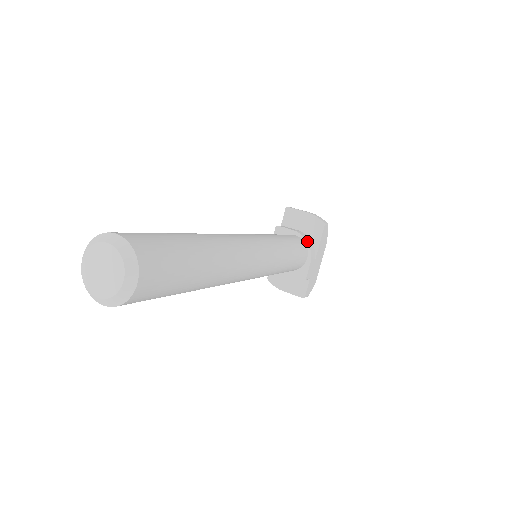
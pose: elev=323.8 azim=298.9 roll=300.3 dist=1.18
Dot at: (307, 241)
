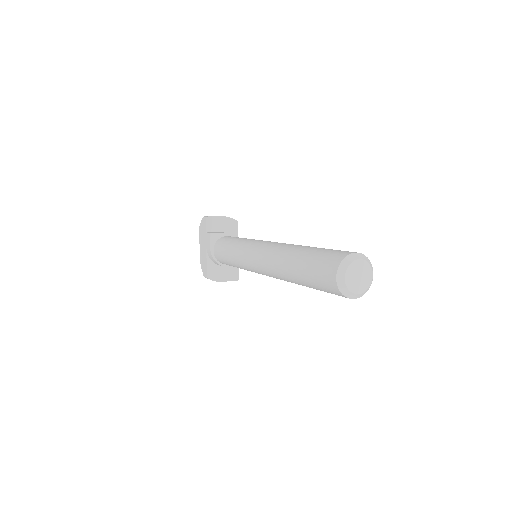
Dot at: occluded
